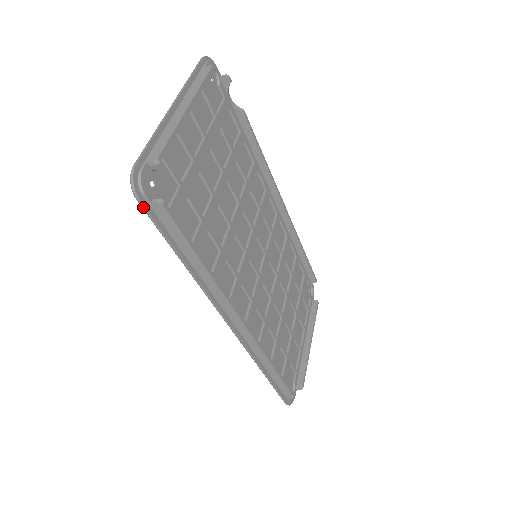
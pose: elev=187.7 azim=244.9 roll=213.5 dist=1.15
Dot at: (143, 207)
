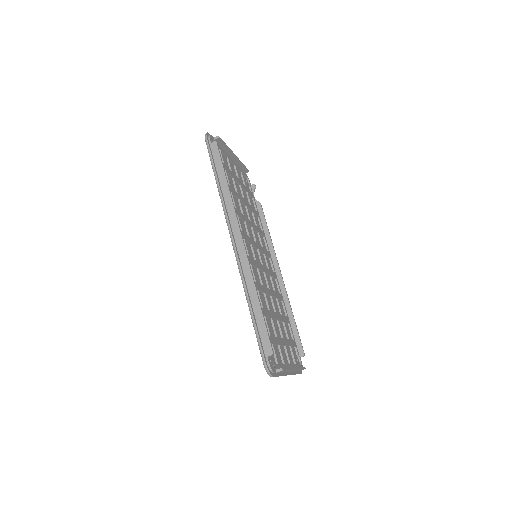
Dot at: (207, 142)
